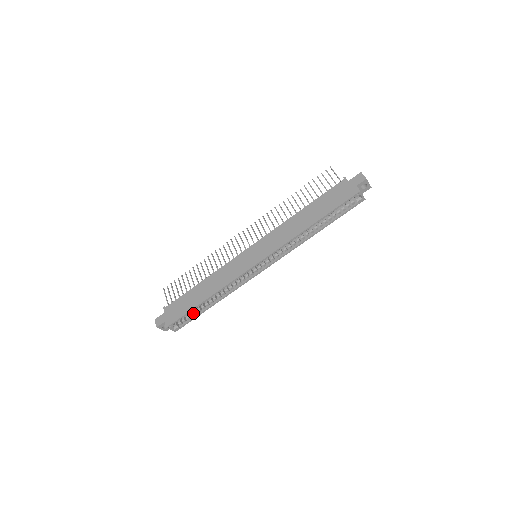
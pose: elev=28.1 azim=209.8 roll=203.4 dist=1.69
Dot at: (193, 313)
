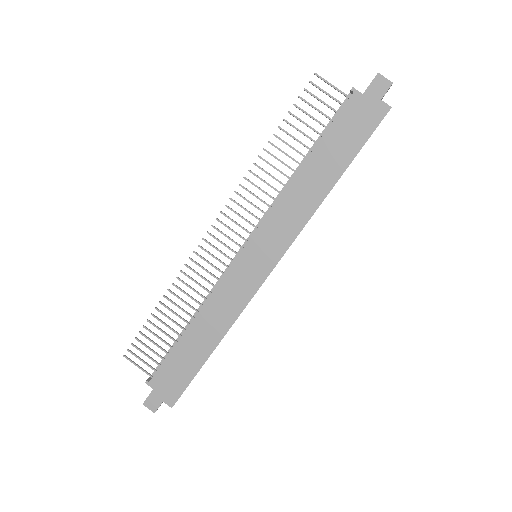
Dot at: occluded
